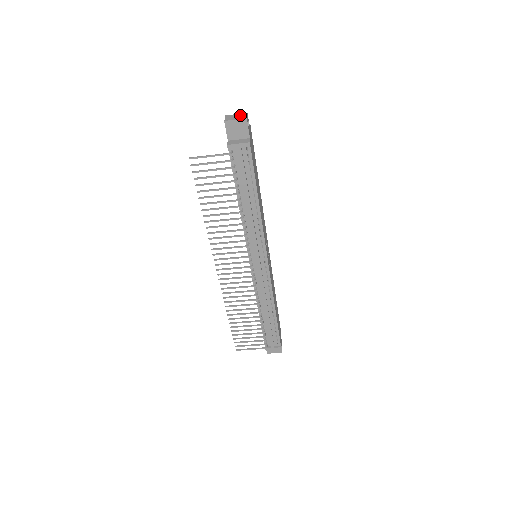
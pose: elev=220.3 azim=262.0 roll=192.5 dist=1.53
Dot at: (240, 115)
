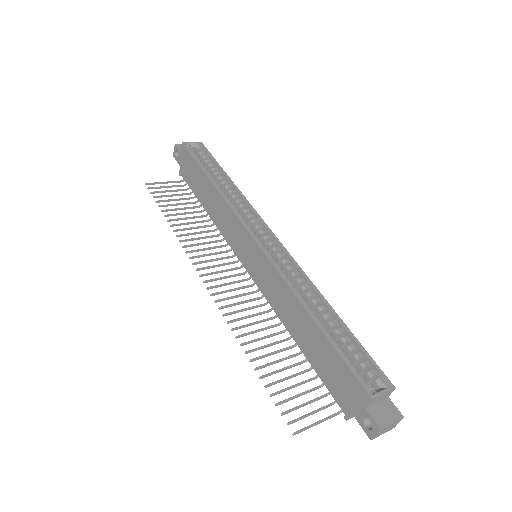
Dot at: (394, 426)
